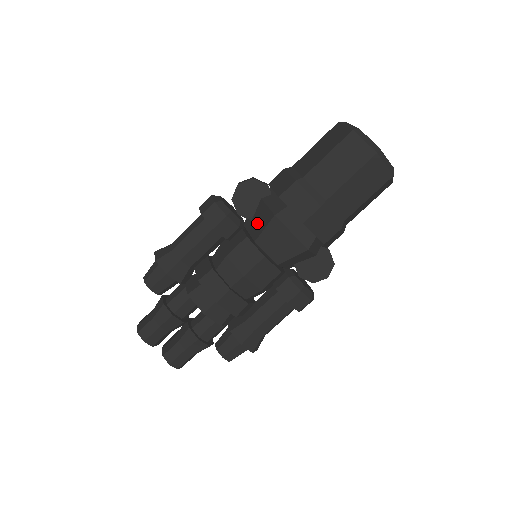
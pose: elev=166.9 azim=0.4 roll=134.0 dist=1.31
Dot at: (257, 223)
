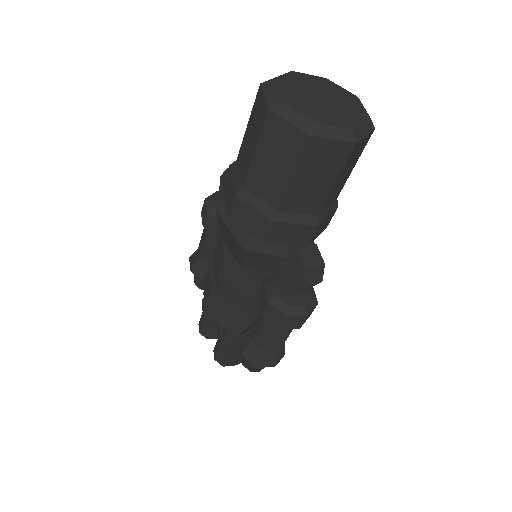
Dot at: occluded
